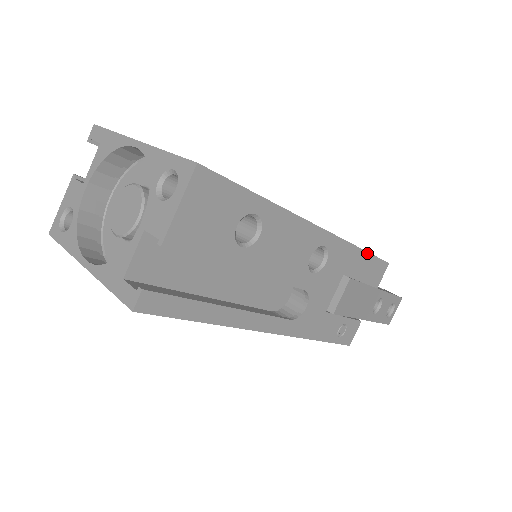
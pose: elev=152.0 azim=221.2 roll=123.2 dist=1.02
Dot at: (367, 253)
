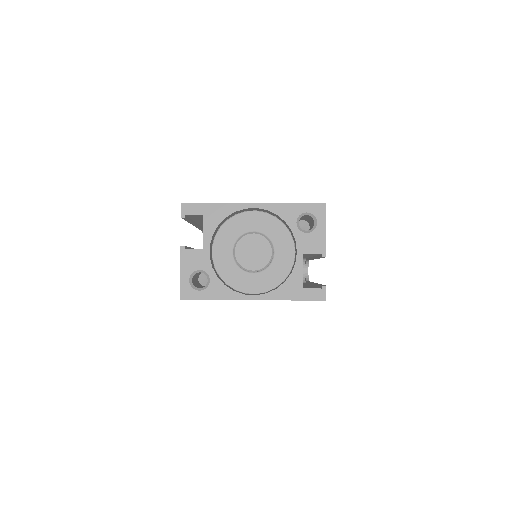
Dot at: occluded
